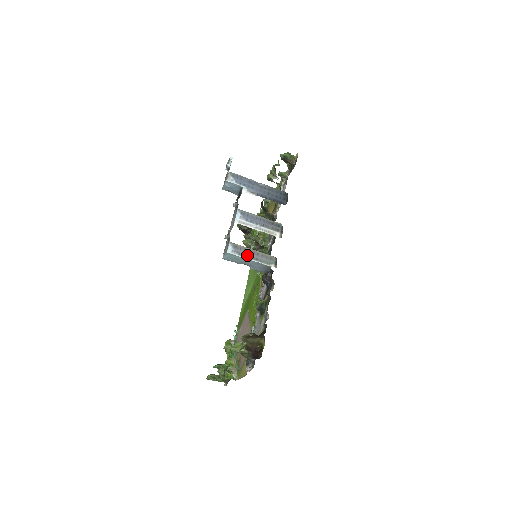
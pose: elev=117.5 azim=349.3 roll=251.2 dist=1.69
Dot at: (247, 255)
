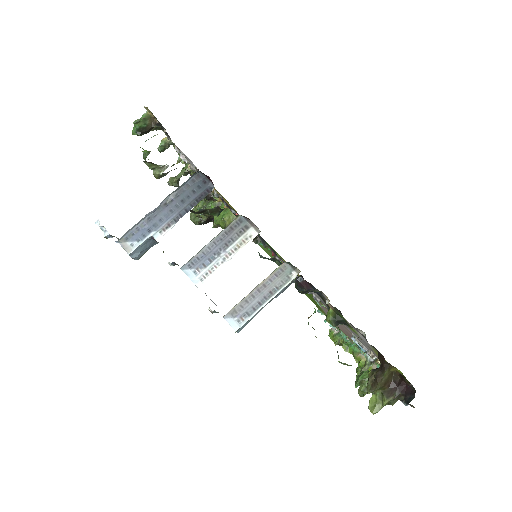
Dot at: (257, 303)
